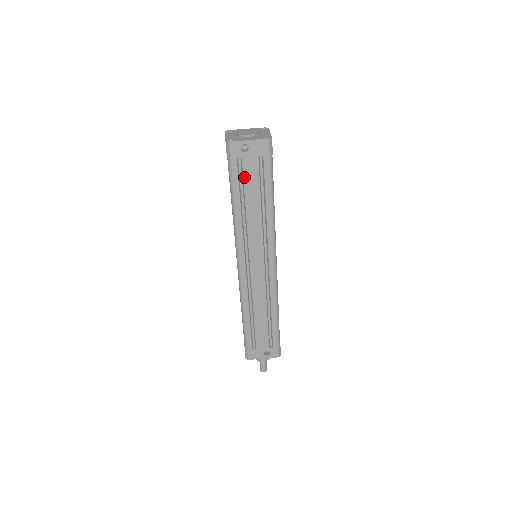
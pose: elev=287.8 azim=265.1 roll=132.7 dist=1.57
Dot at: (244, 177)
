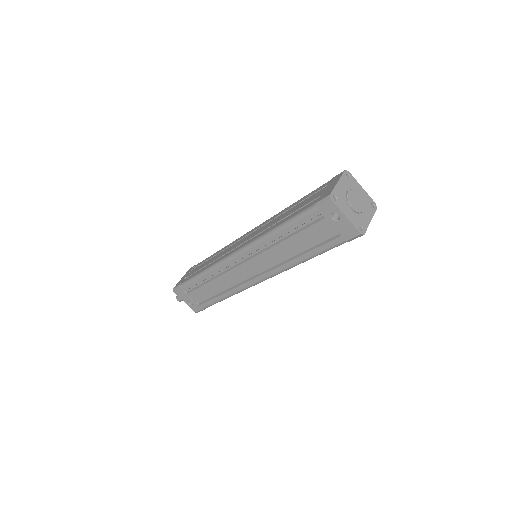
Dot at: (310, 227)
